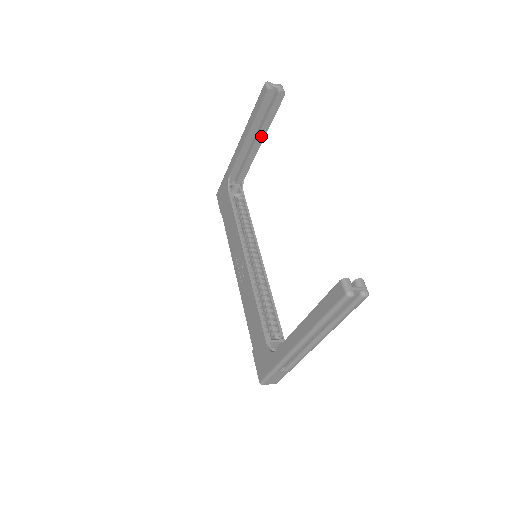
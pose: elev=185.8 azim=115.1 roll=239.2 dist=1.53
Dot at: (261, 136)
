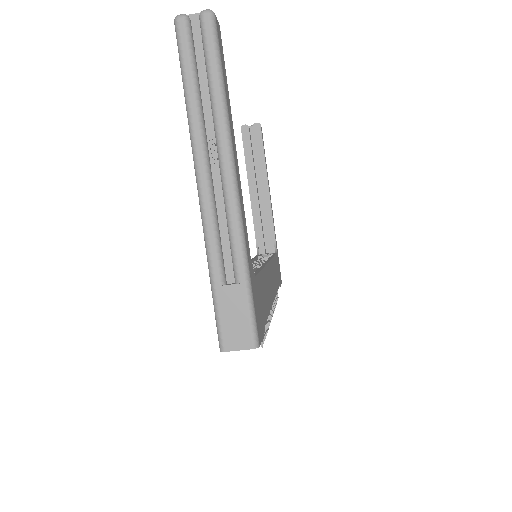
Dot at: (263, 180)
